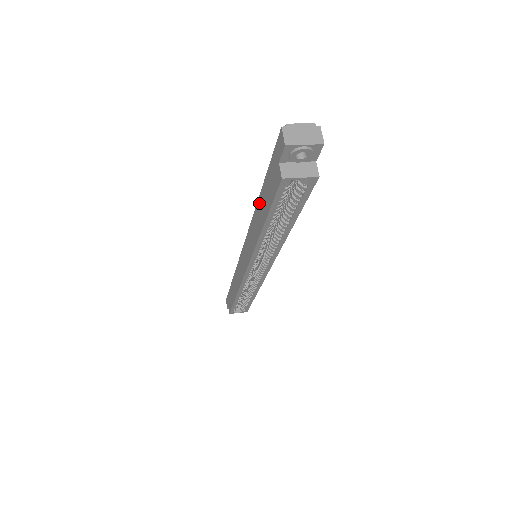
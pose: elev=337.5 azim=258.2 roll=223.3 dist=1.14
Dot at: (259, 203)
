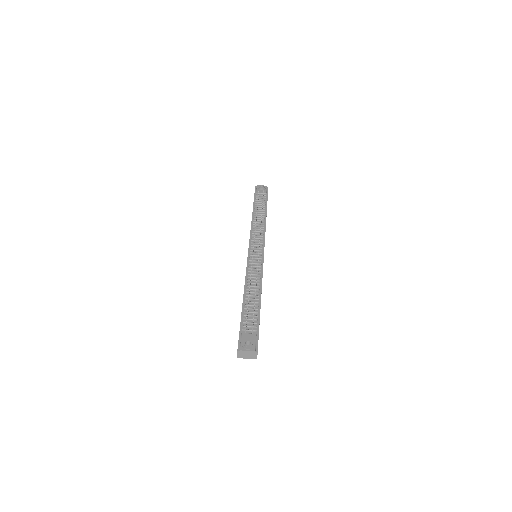
Dot at: (243, 301)
